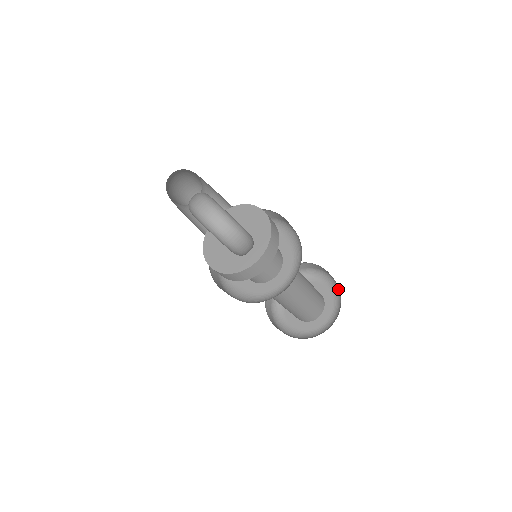
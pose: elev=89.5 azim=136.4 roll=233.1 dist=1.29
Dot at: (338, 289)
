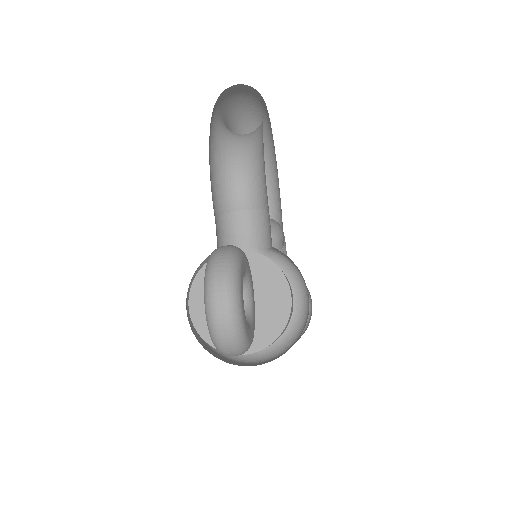
Dot at: (308, 321)
